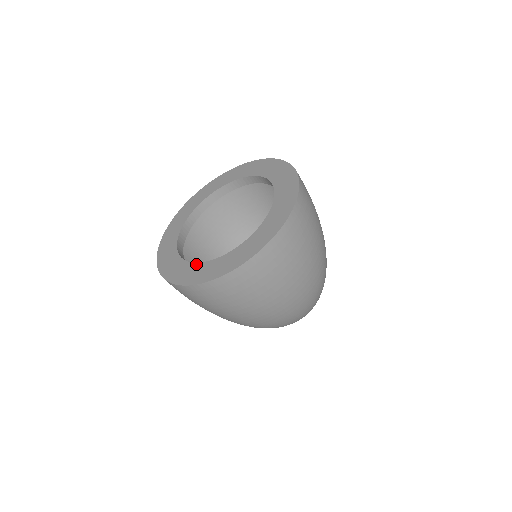
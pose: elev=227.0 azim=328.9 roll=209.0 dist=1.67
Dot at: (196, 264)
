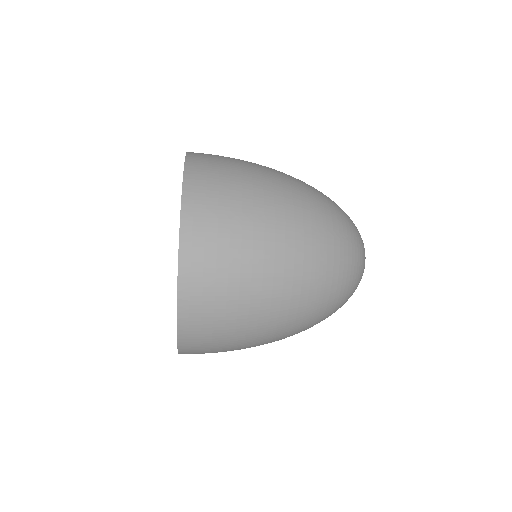
Dot at: occluded
